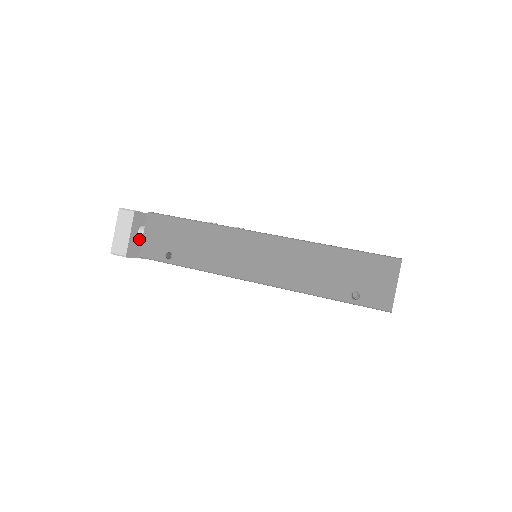
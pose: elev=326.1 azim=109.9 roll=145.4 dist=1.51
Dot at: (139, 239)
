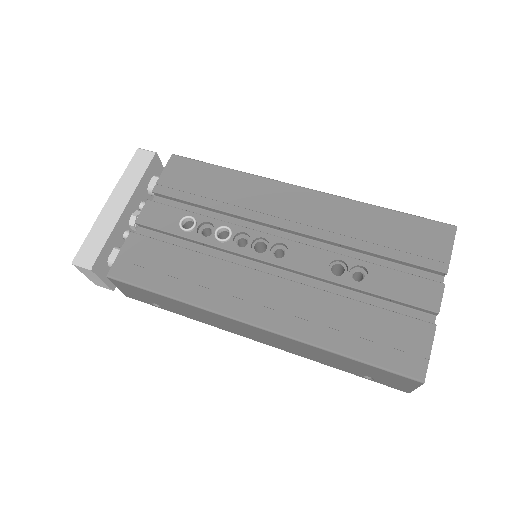
Dot at: occluded
